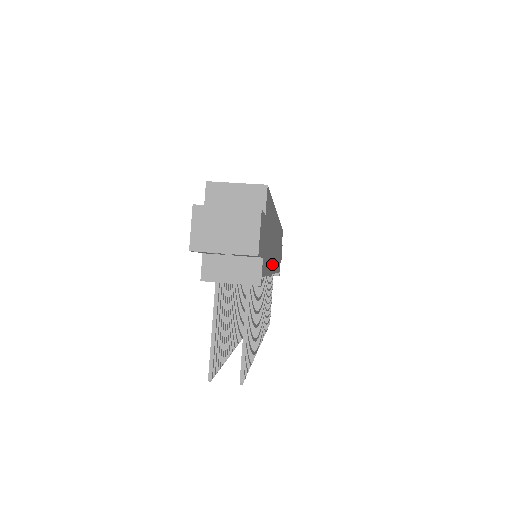
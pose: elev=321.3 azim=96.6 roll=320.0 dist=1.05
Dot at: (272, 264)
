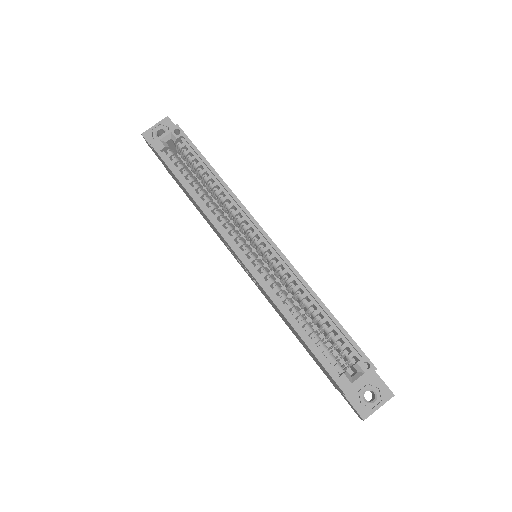
Dot at: occluded
